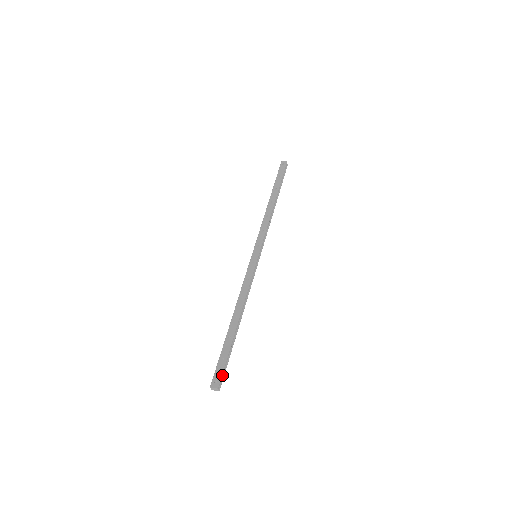
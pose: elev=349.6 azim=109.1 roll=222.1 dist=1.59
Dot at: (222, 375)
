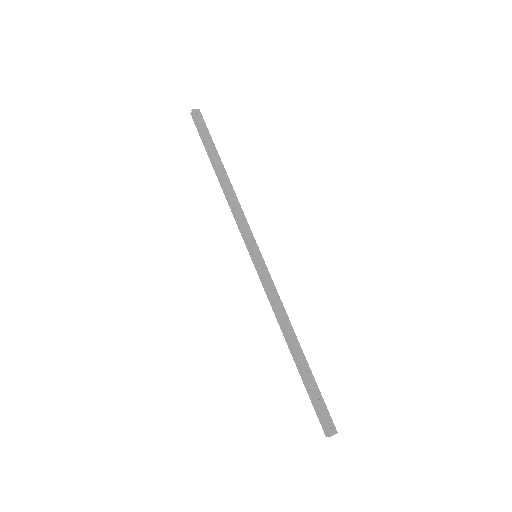
Dot at: (329, 416)
